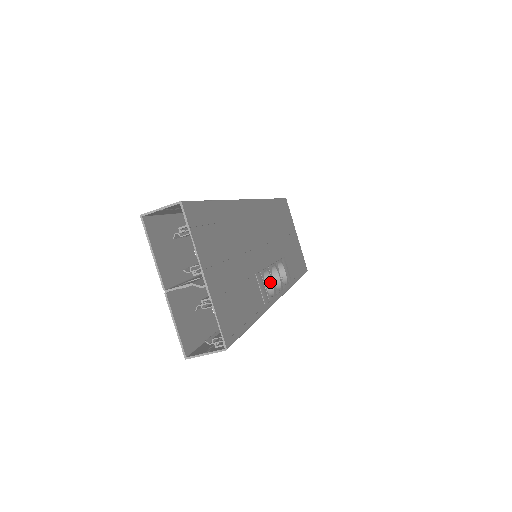
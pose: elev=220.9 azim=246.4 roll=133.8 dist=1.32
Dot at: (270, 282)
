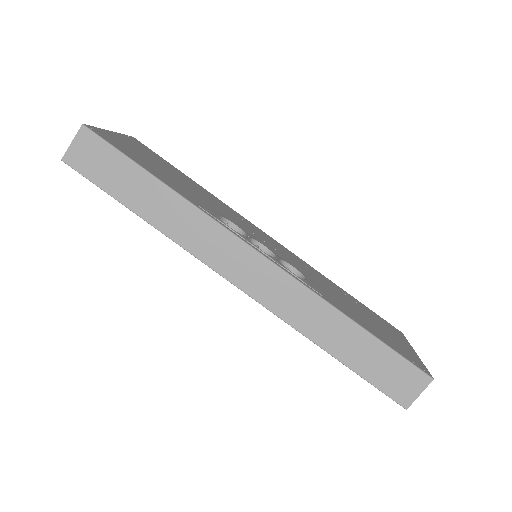
Dot at: occluded
